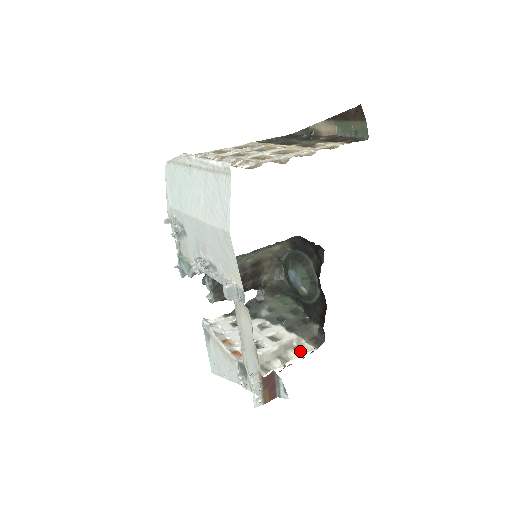
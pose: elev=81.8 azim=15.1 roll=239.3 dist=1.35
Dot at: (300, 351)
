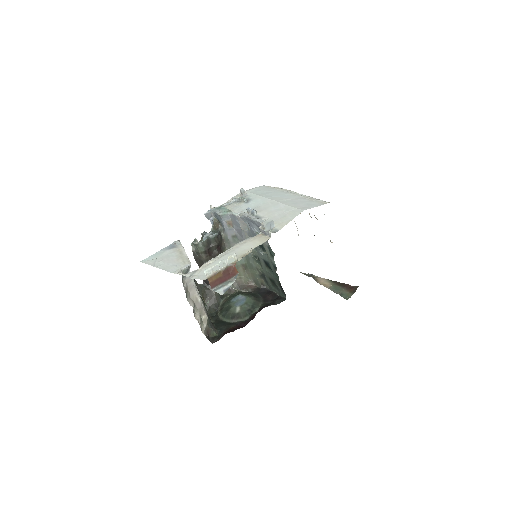
Dot at: (201, 324)
